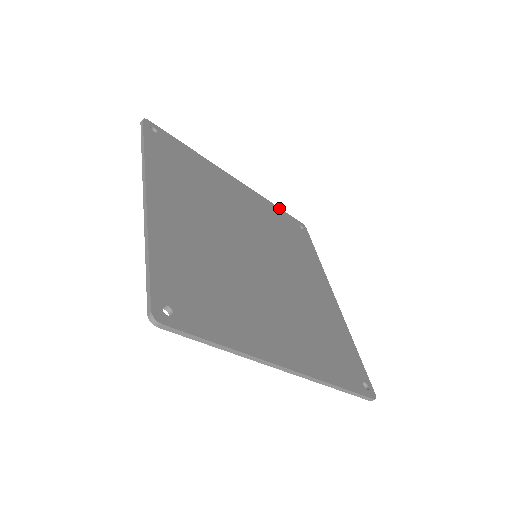
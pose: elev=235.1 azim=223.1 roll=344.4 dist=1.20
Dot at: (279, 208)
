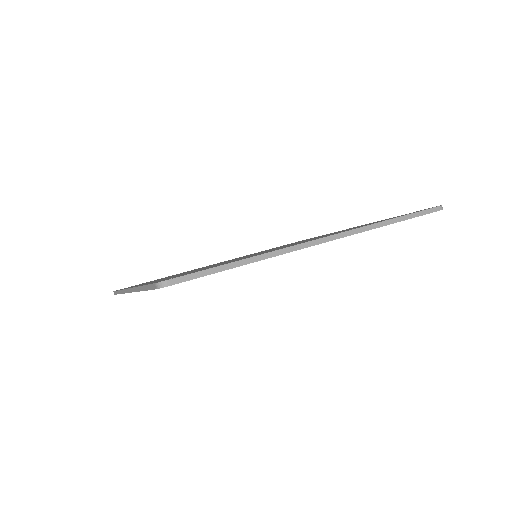
Dot at: occluded
